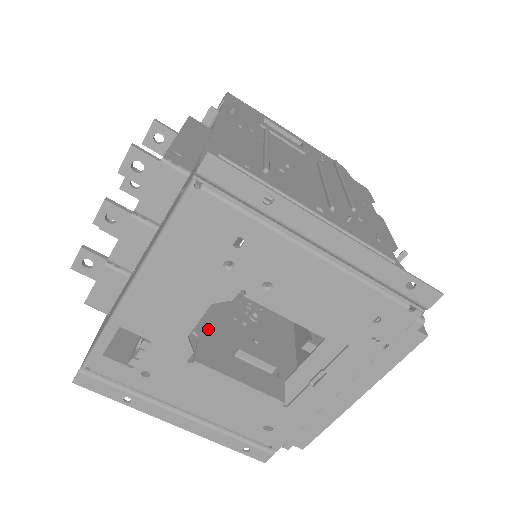
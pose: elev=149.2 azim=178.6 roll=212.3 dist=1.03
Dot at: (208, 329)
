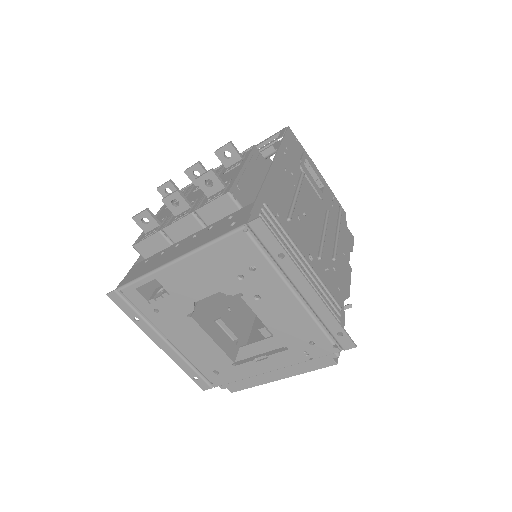
Dot at: occluded
